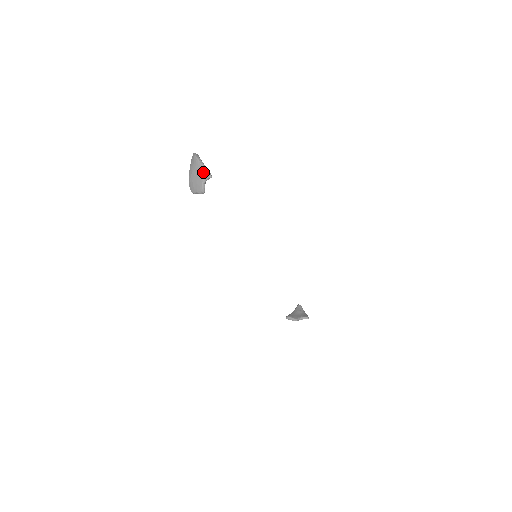
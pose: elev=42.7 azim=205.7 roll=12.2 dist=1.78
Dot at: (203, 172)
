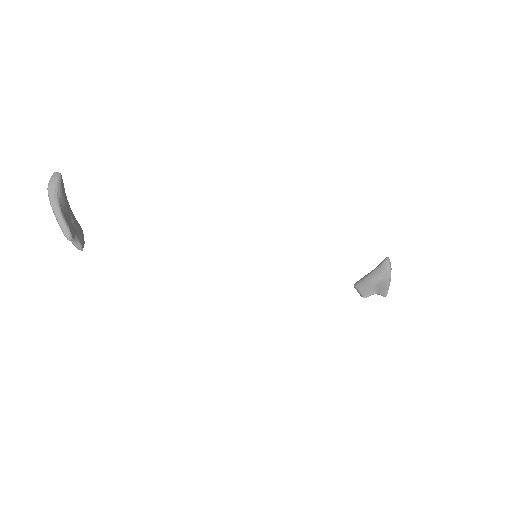
Dot at: (60, 227)
